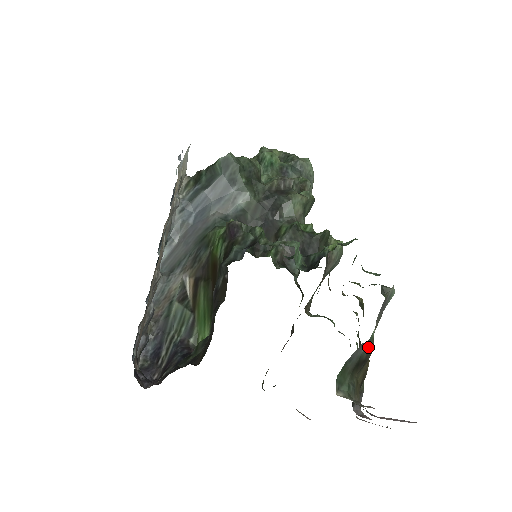
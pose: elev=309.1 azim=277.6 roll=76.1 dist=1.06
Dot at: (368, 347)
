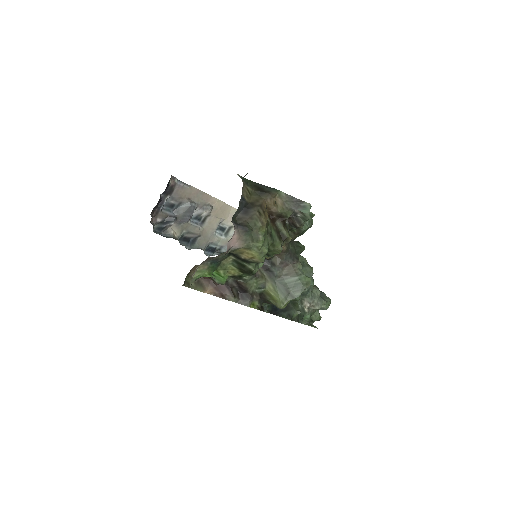
Dot at: (272, 190)
